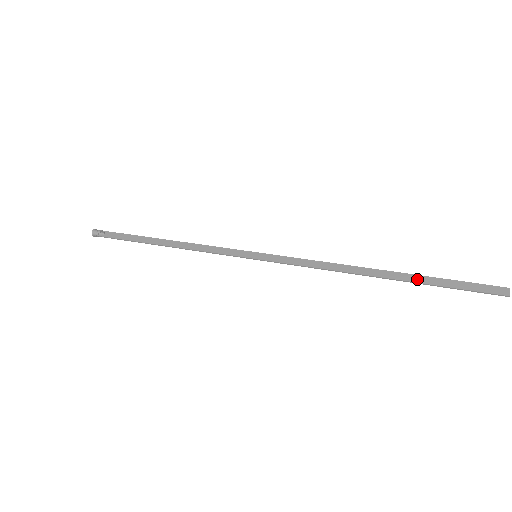
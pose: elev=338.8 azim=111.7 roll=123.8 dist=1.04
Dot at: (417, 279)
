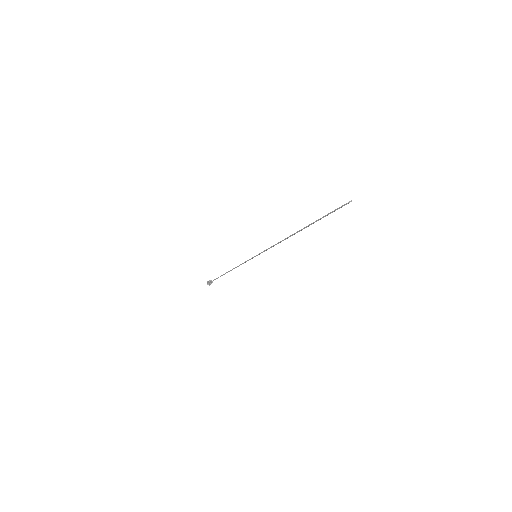
Dot at: (311, 223)
